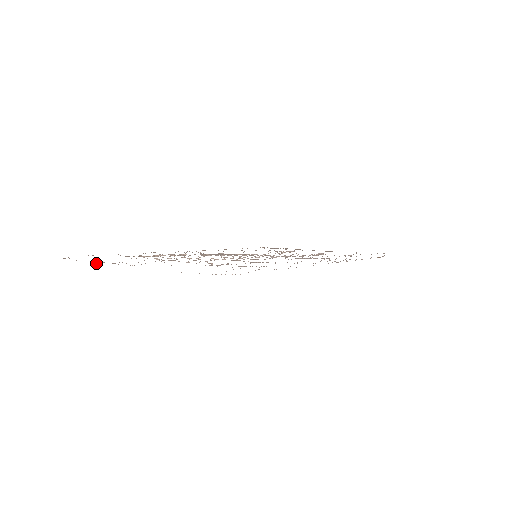
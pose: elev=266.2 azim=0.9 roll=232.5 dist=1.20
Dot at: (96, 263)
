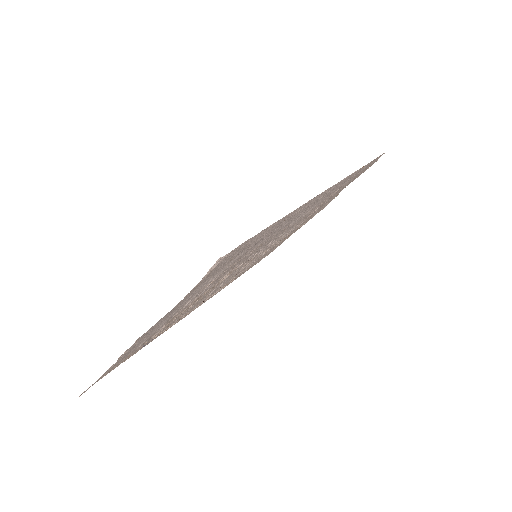
Dot at: occluded
